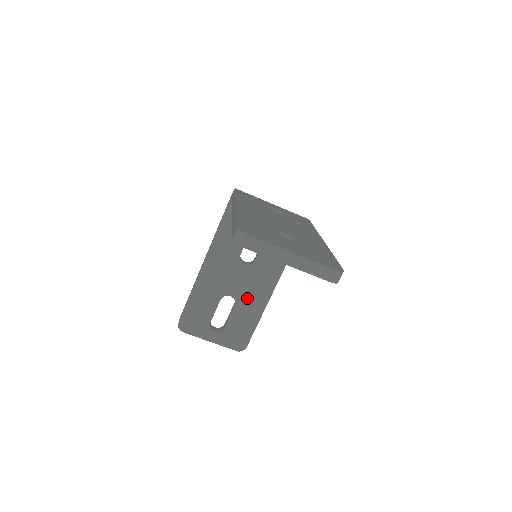
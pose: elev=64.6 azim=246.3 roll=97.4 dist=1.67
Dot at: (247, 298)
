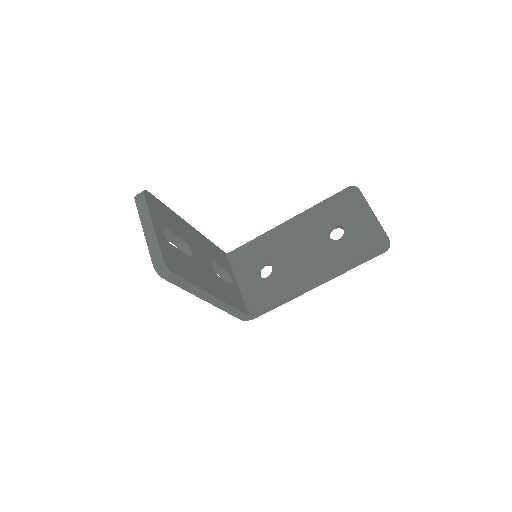
Dot at: (200, 270)
